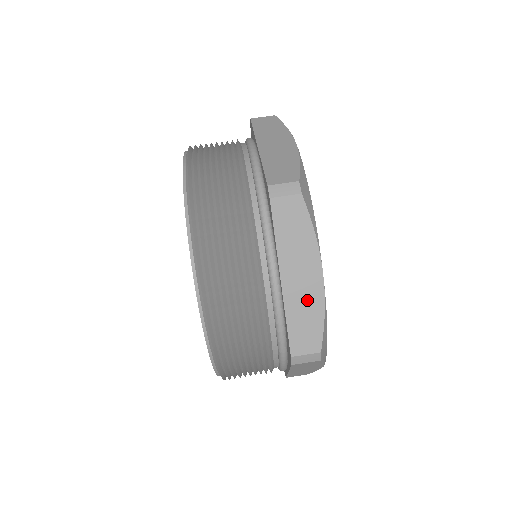
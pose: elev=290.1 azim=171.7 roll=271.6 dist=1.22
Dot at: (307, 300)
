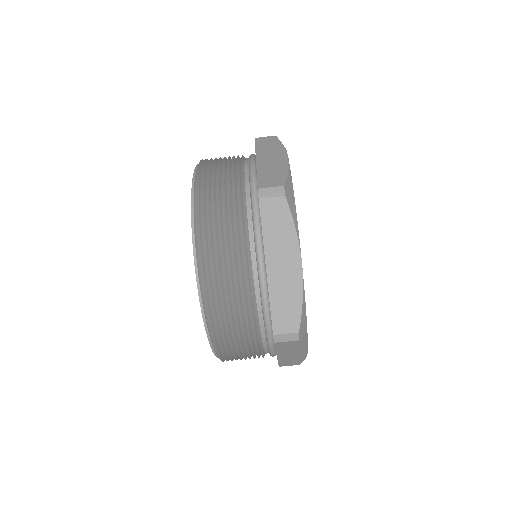
Dot at: (294, 358)
